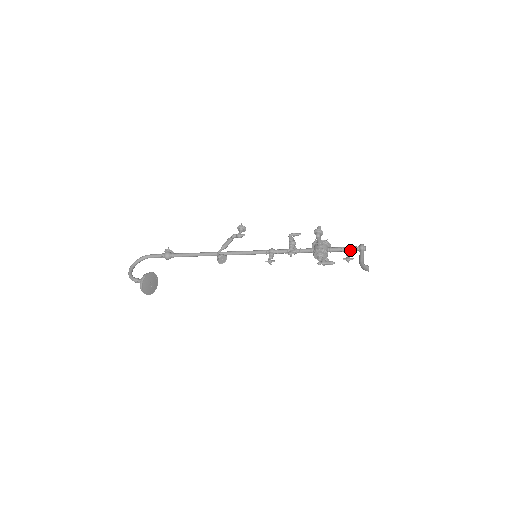
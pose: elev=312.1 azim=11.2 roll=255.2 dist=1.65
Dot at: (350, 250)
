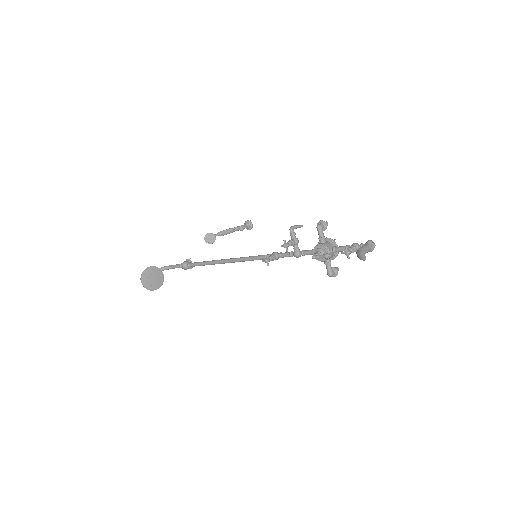
Dot at: (354, 246)
